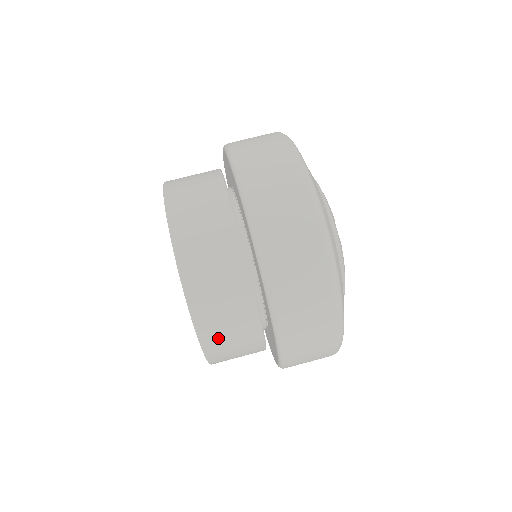
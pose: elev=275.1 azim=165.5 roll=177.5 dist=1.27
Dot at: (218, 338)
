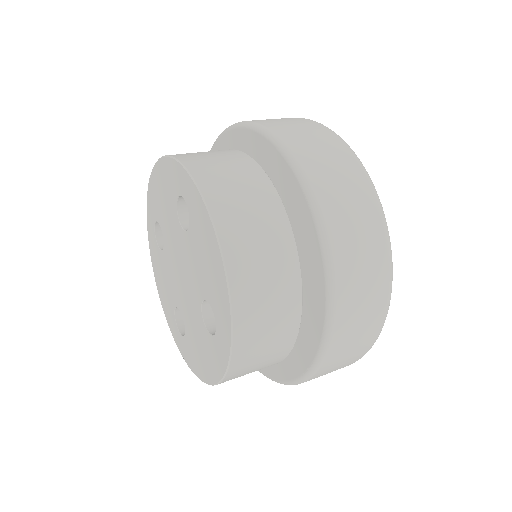
Dot at: occluded
